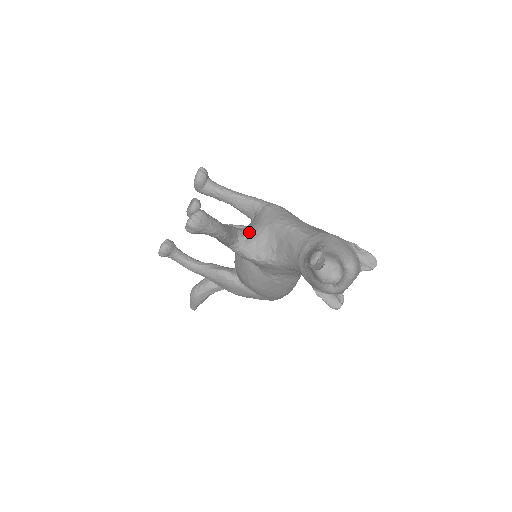
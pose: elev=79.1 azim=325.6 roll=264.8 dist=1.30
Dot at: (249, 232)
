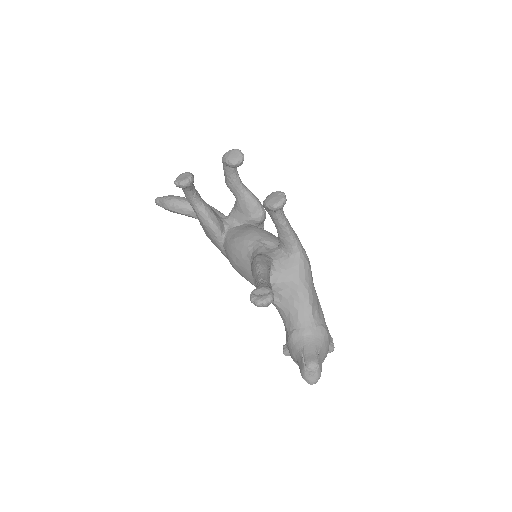
Dot at: (276, 272)
